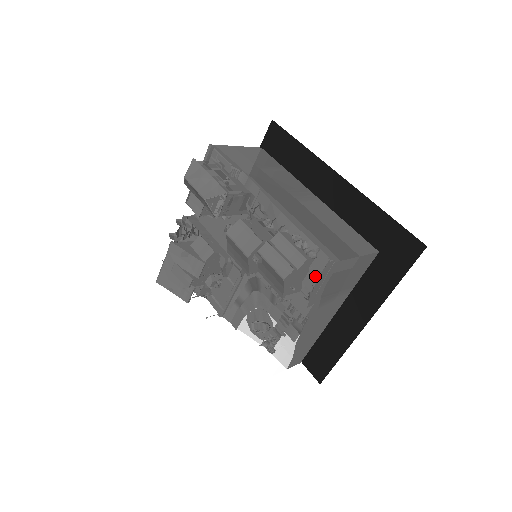
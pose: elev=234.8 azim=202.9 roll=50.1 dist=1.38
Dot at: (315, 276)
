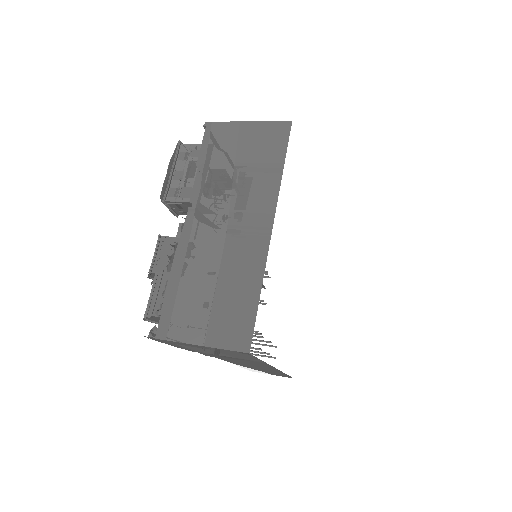
Dot at: occluded
